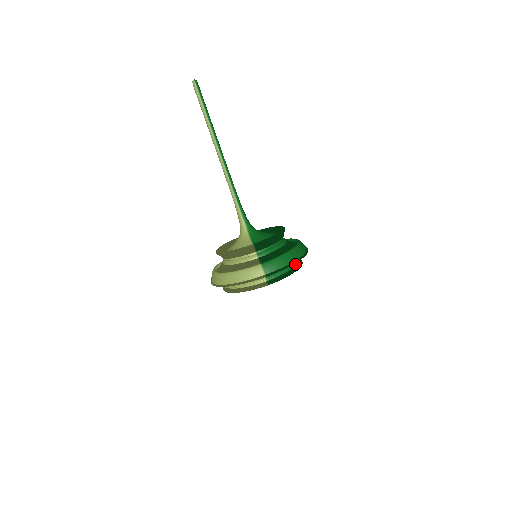
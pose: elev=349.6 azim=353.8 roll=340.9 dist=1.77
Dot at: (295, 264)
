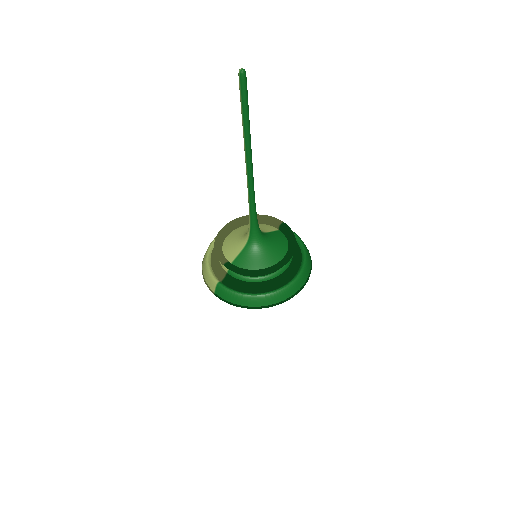
Dot at: occluded
